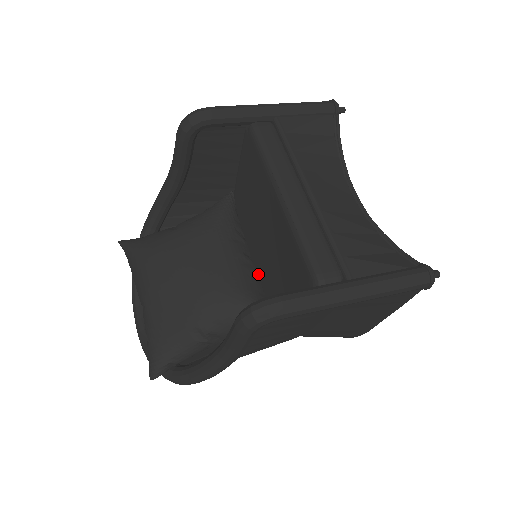
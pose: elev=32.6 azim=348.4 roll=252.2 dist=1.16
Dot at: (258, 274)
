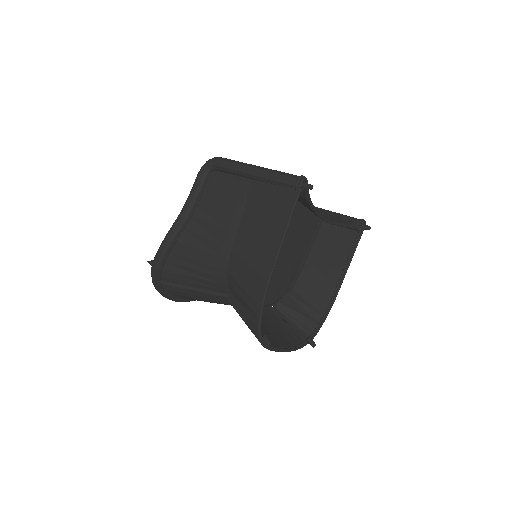
Dot at: occluded
